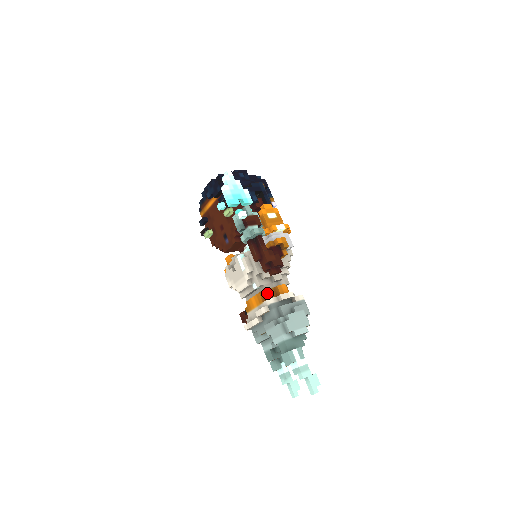
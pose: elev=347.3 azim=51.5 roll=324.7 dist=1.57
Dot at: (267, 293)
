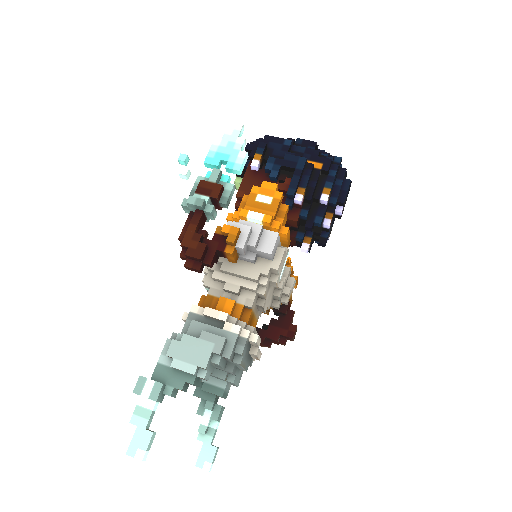
Dot at: (205, 299)
